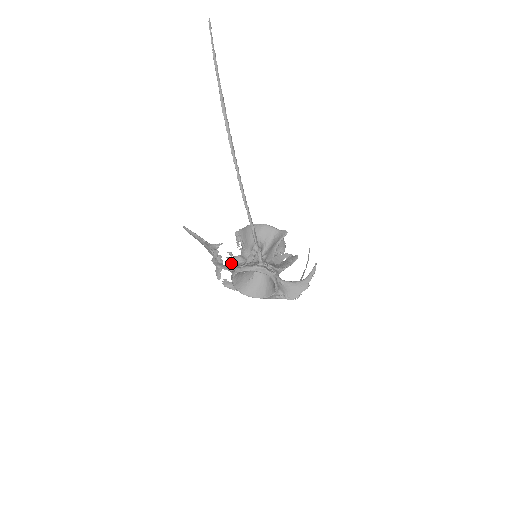
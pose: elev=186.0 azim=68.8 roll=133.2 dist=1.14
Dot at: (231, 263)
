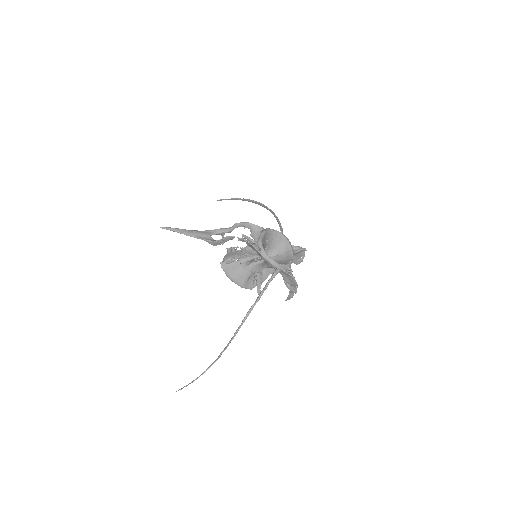
Dot at: (251, 235)
